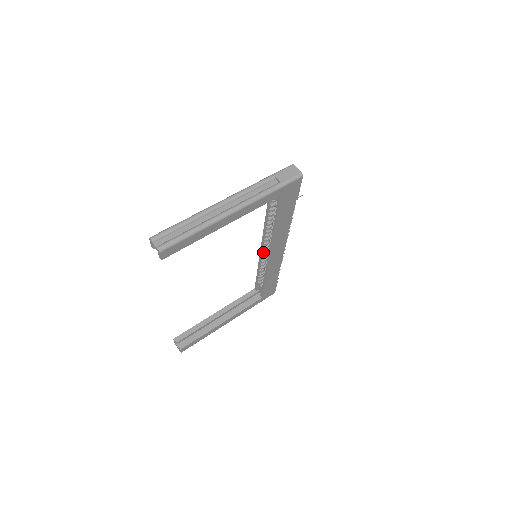
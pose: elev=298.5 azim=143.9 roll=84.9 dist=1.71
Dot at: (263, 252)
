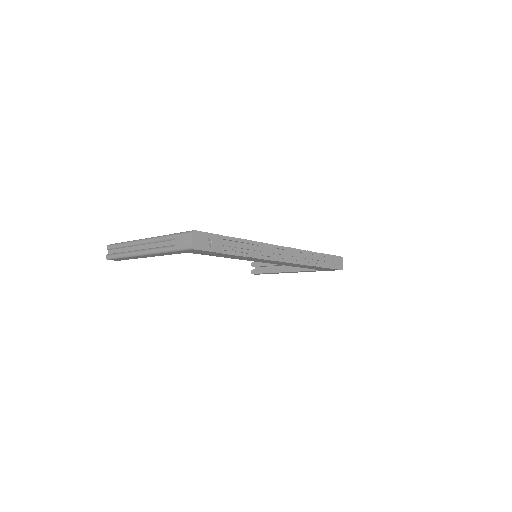
Dot at: occluded
